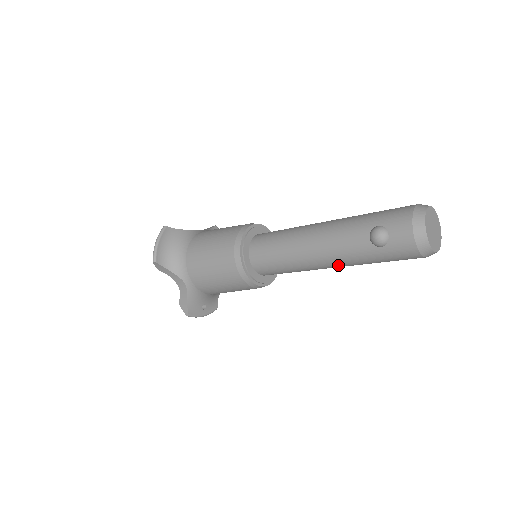
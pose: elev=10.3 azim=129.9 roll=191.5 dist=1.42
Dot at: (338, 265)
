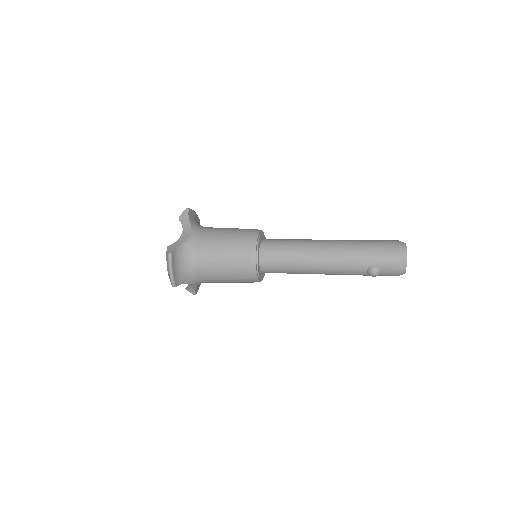
Dot at: occluded
